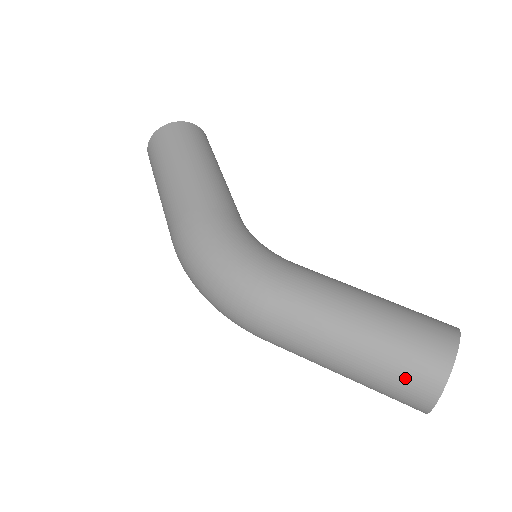
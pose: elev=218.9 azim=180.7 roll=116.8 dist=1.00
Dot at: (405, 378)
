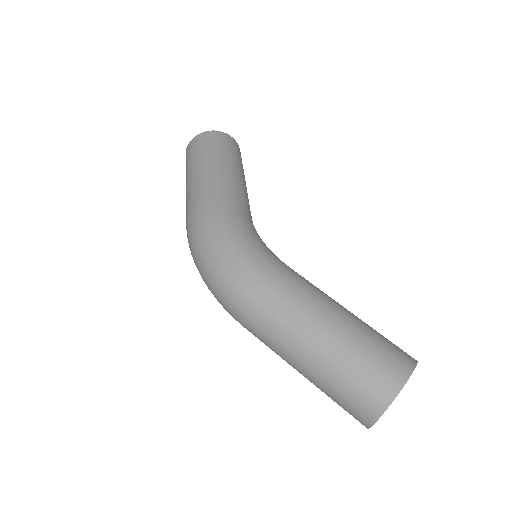
Dot at: (360, 385)
